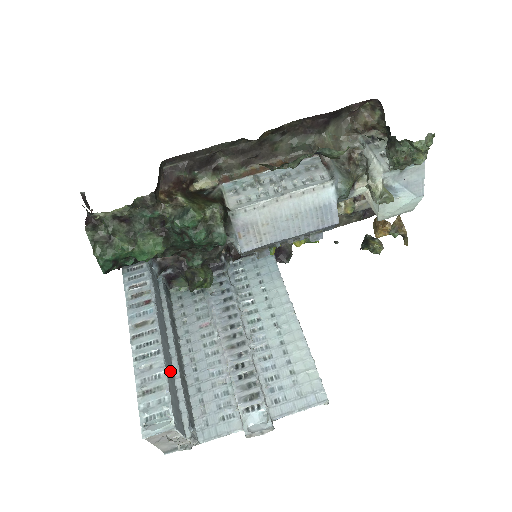
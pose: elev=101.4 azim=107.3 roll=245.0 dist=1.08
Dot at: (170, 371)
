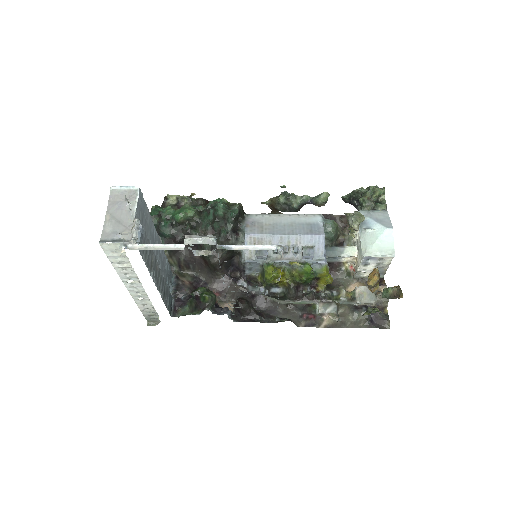
Dot at: (151, 235)
